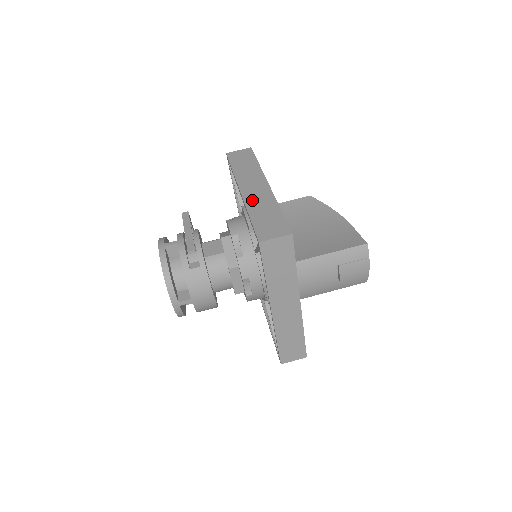
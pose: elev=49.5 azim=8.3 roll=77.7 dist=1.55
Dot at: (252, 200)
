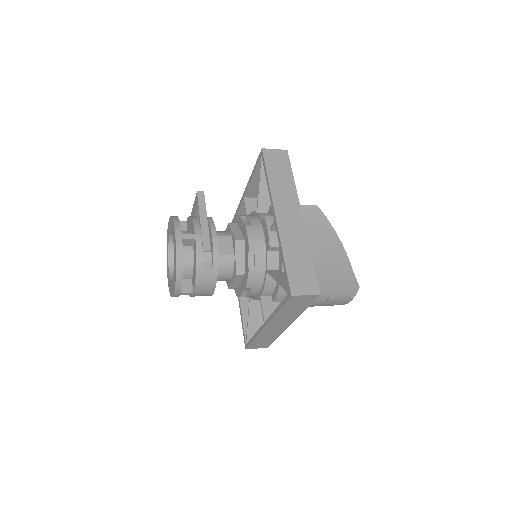
Dot at: (287, 234)
